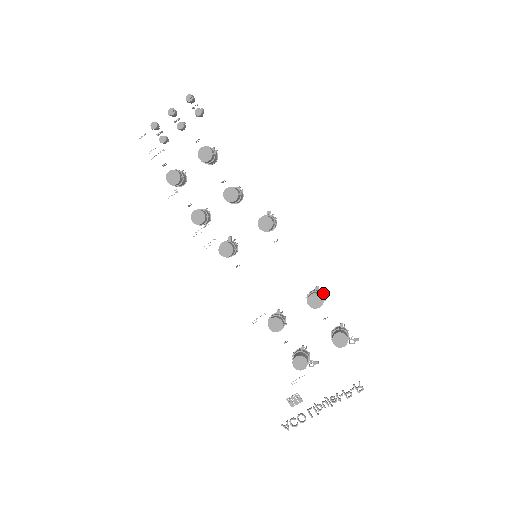
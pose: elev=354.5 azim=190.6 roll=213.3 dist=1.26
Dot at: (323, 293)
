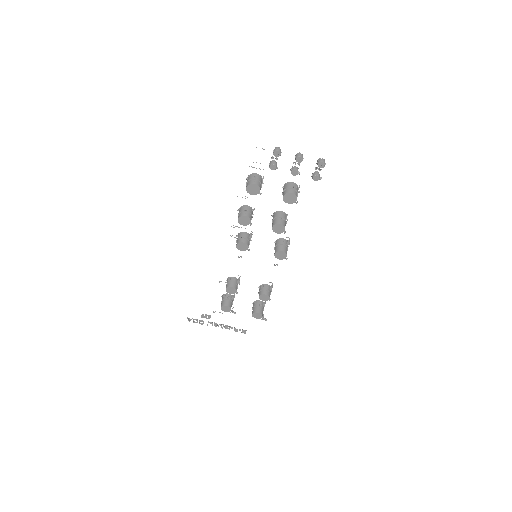
Dot at: occluded
